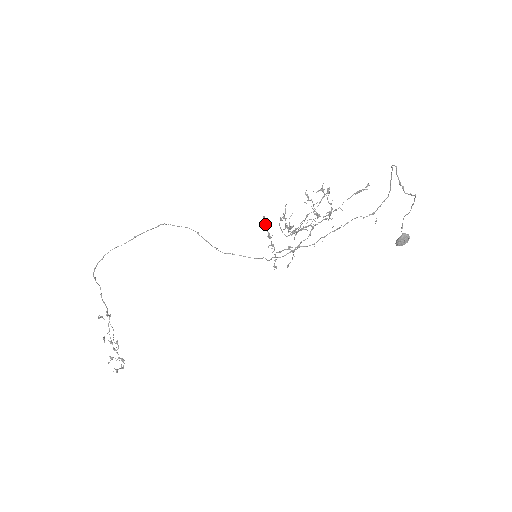
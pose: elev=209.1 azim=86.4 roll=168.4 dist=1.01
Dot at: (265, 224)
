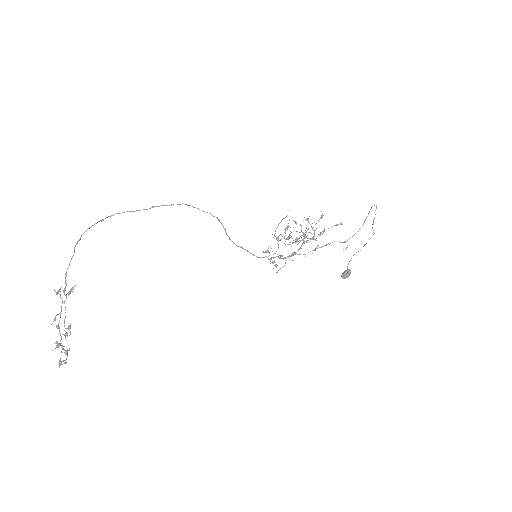
Dot at: (277, 227)
